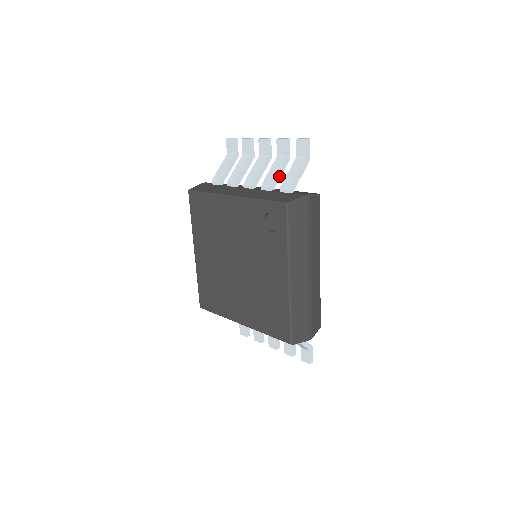
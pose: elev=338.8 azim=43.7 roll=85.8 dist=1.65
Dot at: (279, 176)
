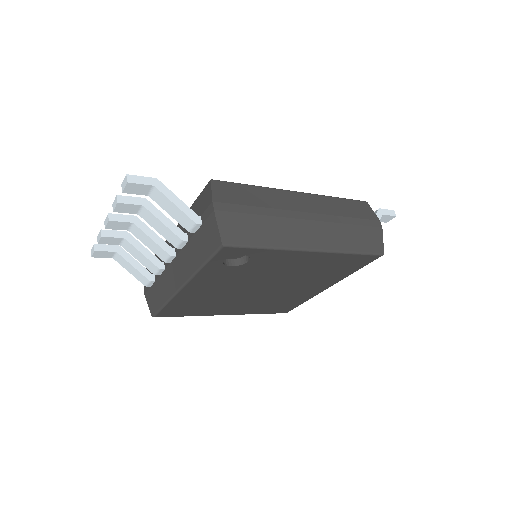
Dot at: (169, 223)
